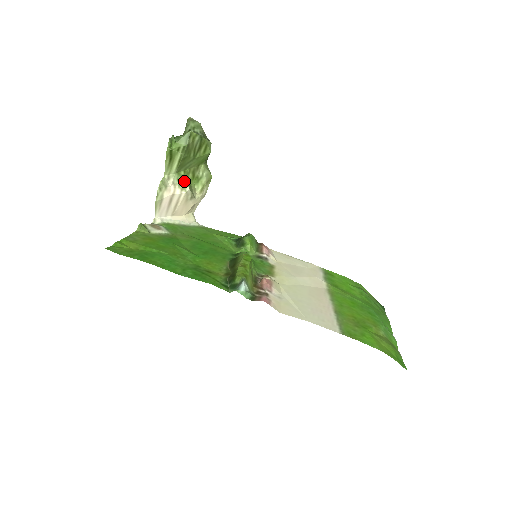
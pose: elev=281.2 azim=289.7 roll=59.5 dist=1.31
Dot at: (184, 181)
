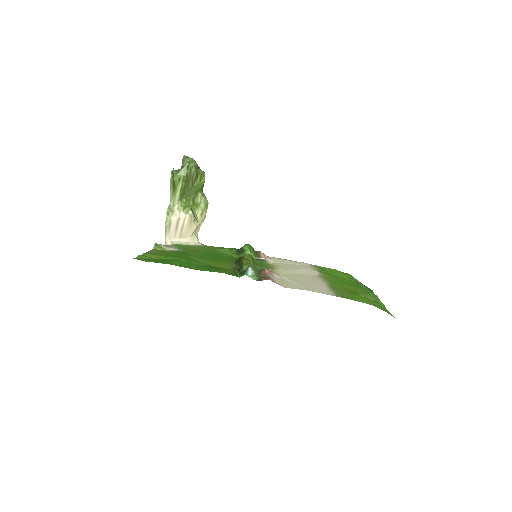
Dot at: (187, 207)
